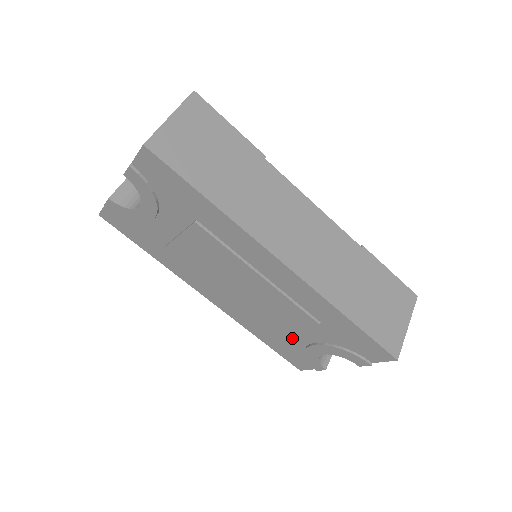
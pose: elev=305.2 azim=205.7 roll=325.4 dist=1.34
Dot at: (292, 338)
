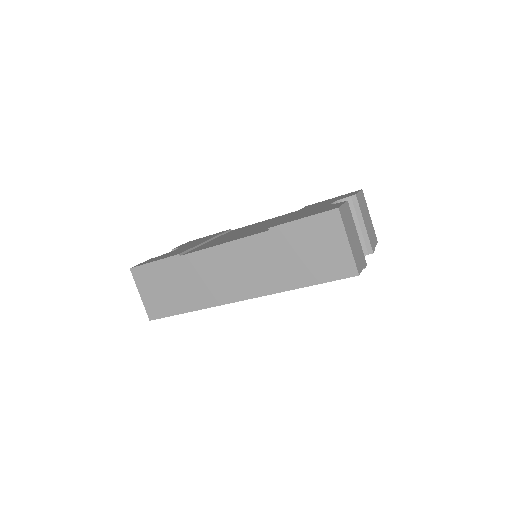
Dot at: occluded
